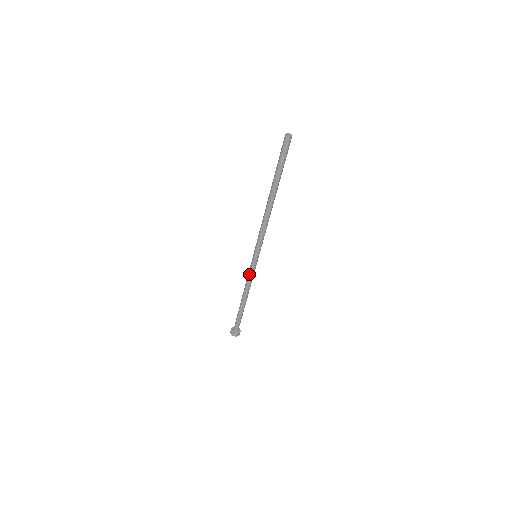
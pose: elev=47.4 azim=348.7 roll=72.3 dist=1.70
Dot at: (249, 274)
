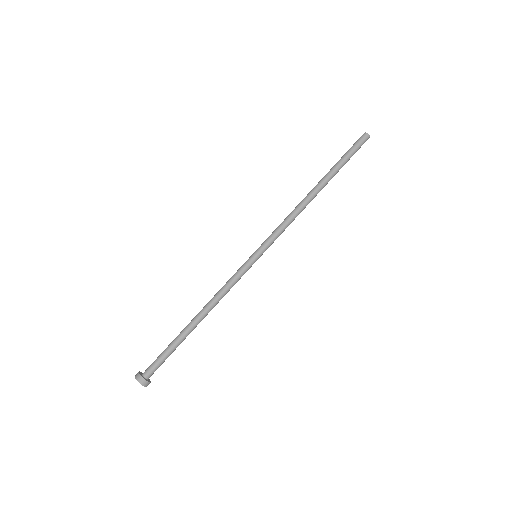
Dot at: (234, 279)
